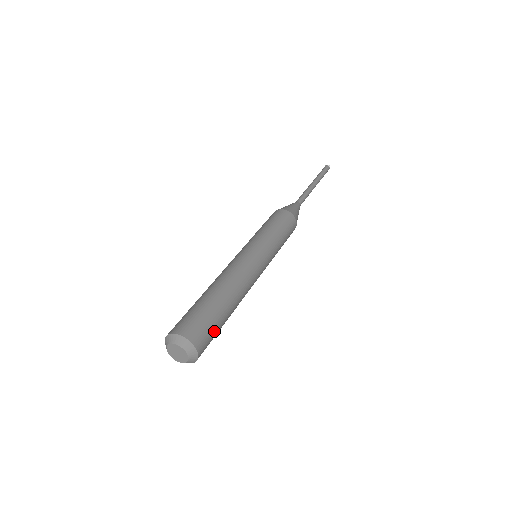
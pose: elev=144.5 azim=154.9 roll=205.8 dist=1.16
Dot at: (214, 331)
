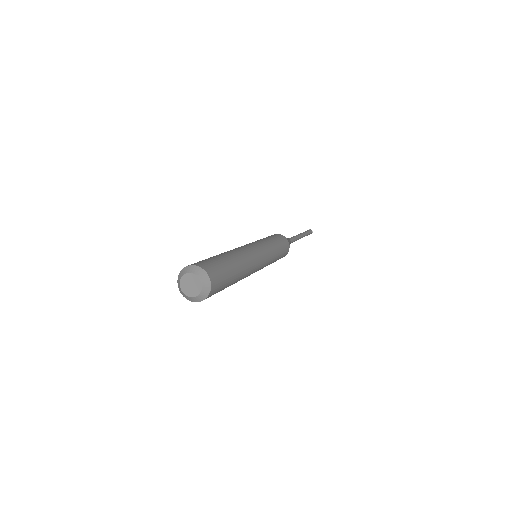
Dot at: (221, 267)
